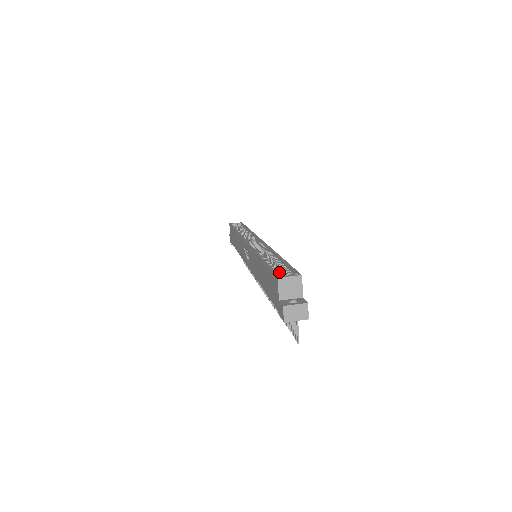
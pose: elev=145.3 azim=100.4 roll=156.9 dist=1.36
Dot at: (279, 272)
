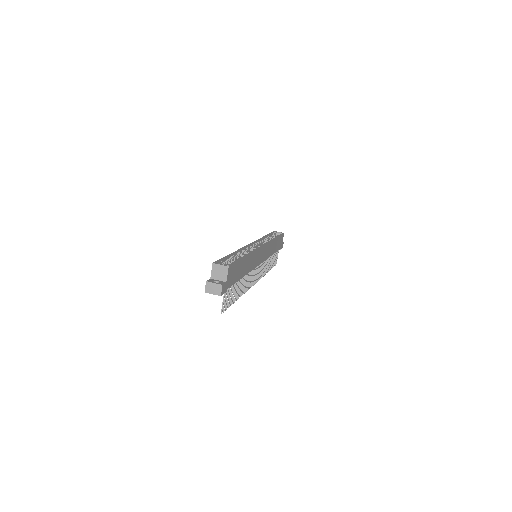
Dot at: occluded
